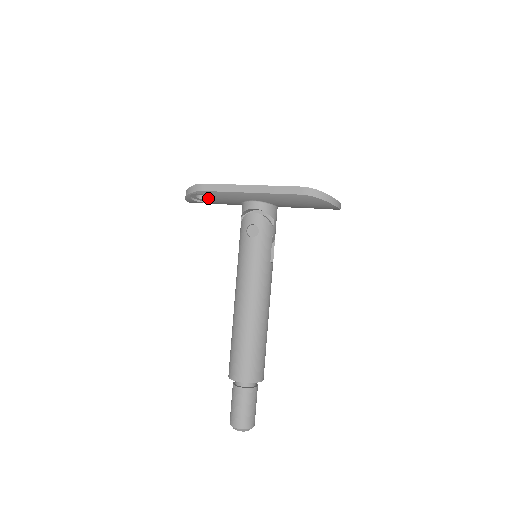
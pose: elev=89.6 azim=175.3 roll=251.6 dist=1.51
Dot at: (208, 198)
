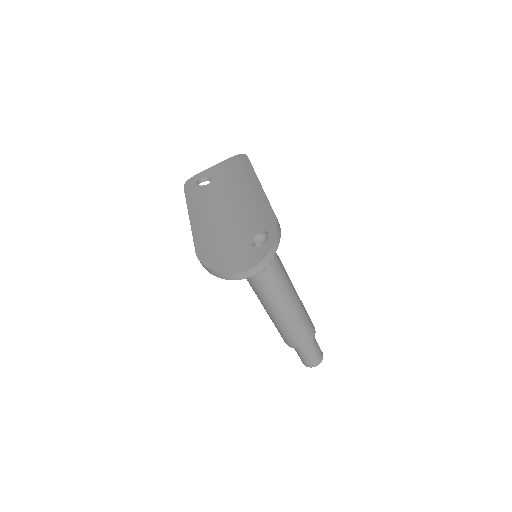
Dot at: occluded
